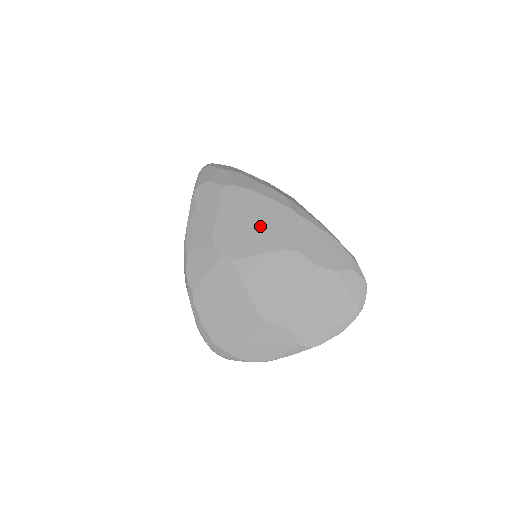
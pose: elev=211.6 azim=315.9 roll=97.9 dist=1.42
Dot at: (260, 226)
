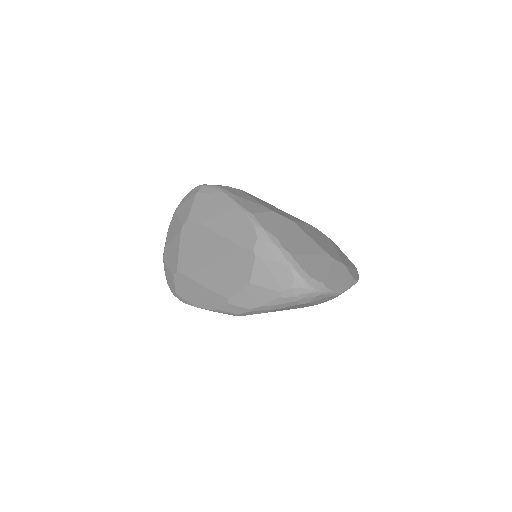
Dot at: (285, 212)
